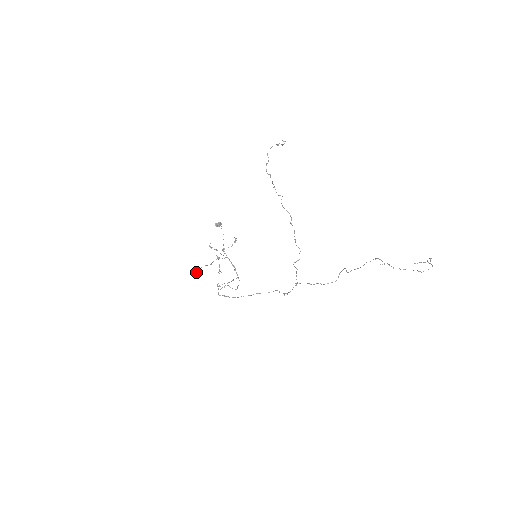
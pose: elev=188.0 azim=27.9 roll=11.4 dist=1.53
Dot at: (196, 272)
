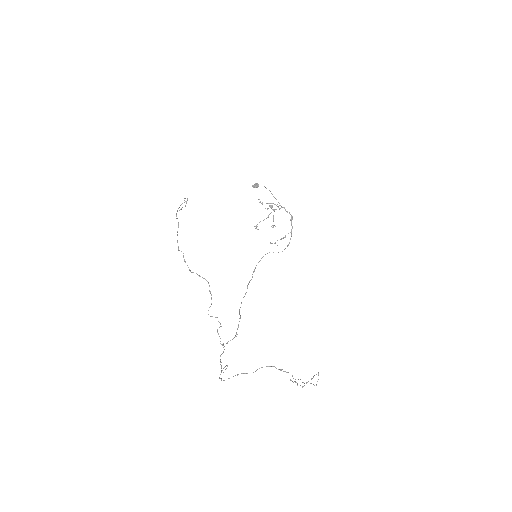
Dot at: (255, 228)
